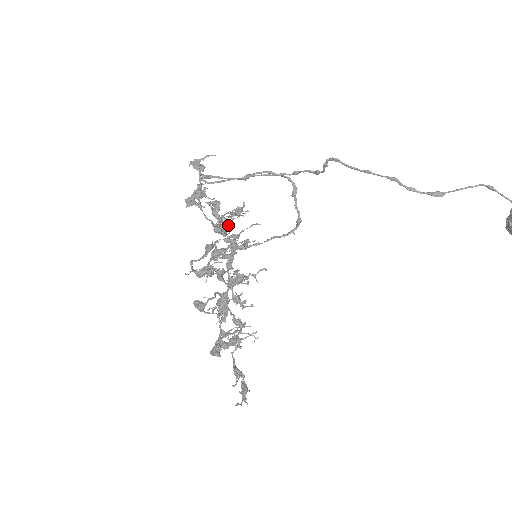
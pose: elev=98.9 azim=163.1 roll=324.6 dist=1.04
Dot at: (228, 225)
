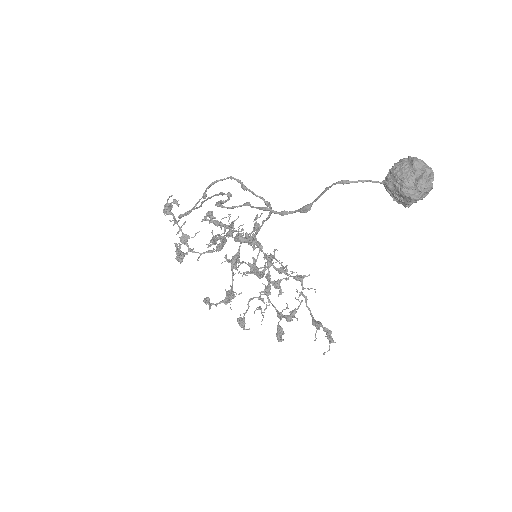
Dot at: (223, 240)
